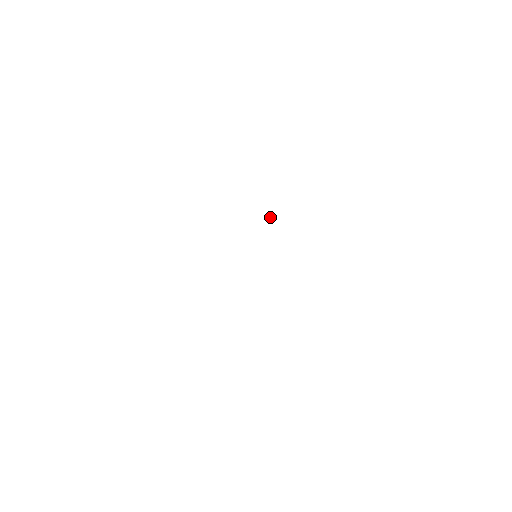
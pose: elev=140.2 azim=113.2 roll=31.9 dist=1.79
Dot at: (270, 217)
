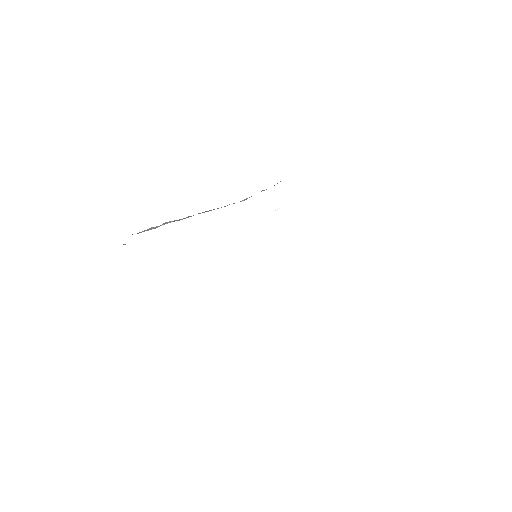
Dot at: occluded
